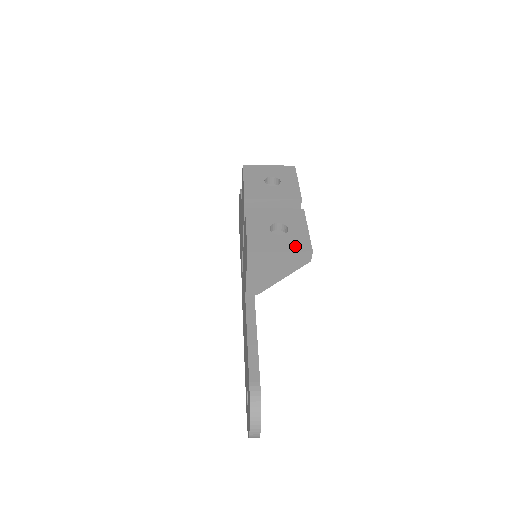
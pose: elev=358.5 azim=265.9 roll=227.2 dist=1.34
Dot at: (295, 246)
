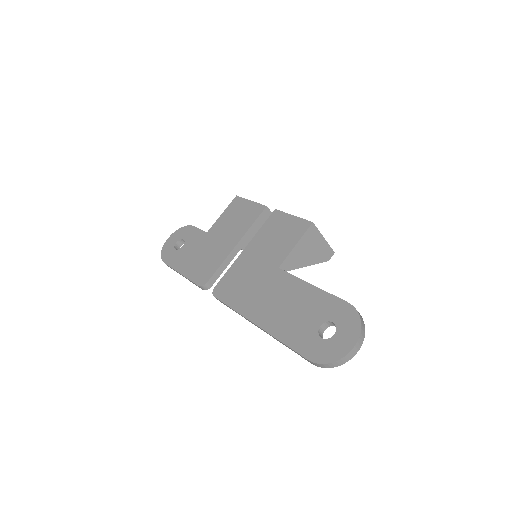
Dot at: occluded
